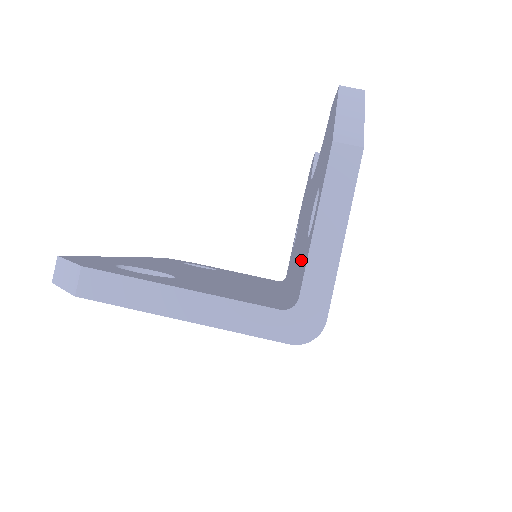
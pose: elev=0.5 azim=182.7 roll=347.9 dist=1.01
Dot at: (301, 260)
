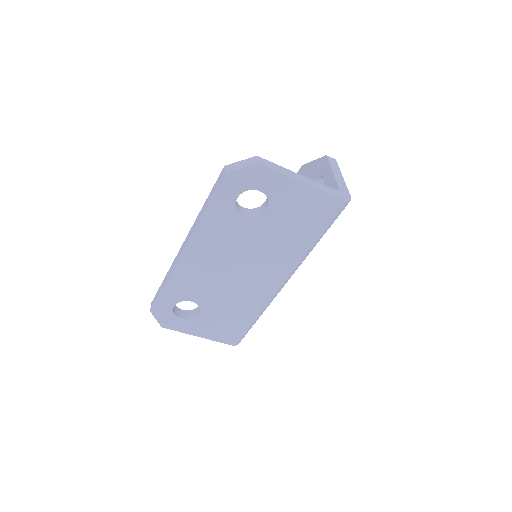
Dot at: occluded
